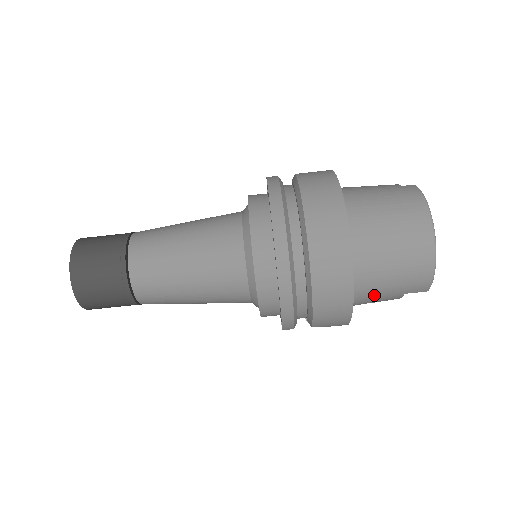
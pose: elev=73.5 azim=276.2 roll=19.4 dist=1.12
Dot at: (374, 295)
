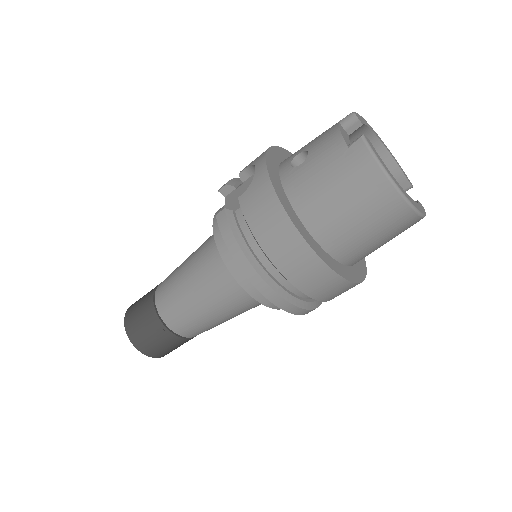
Dot at: occluded
